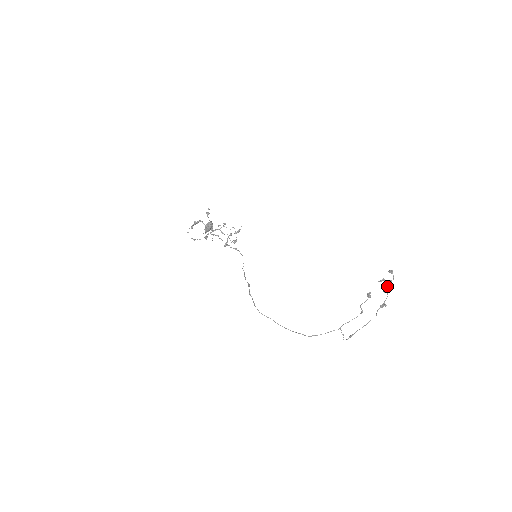
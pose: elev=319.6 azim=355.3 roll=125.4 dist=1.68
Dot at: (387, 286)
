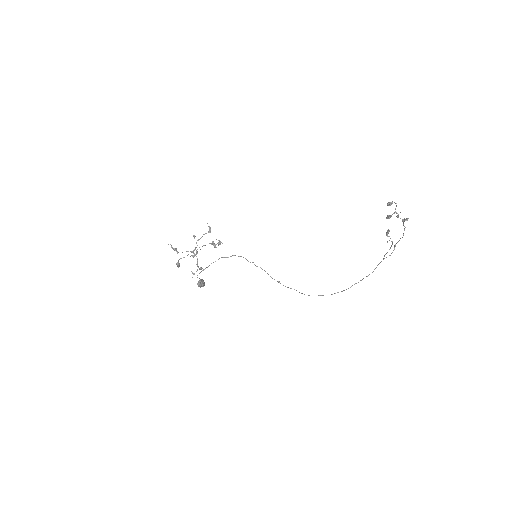
Dot at: (398, 217)
